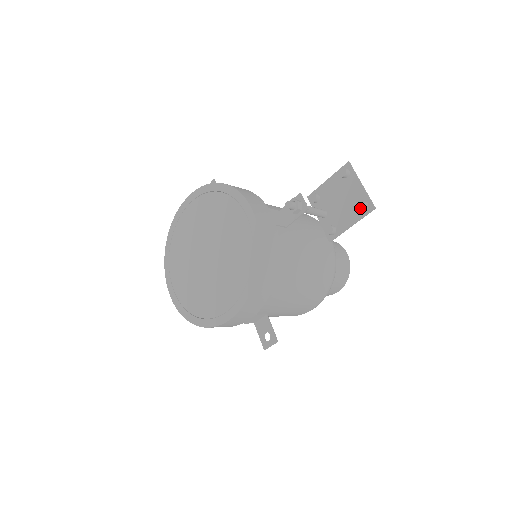
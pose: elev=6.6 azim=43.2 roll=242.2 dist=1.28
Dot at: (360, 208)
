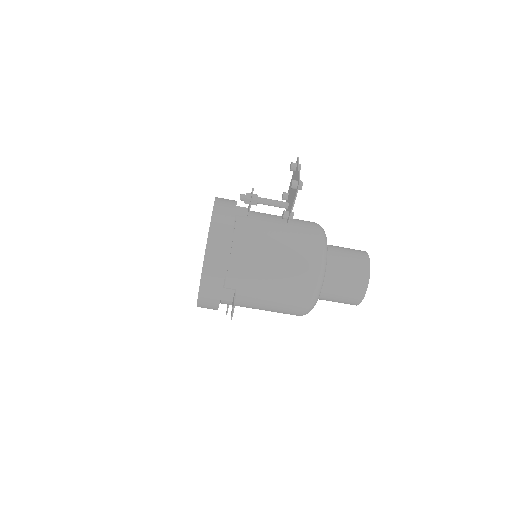
Dot at: (291, 186)
